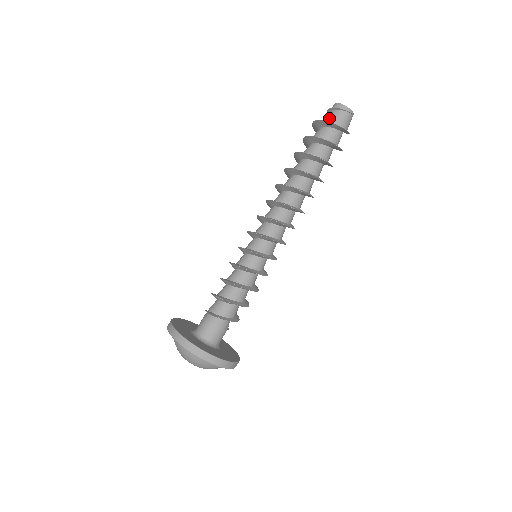
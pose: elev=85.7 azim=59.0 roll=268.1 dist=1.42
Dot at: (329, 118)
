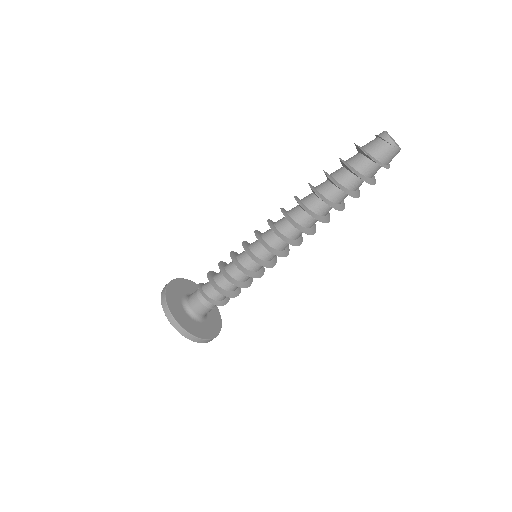
Dot at: (367, 145)
